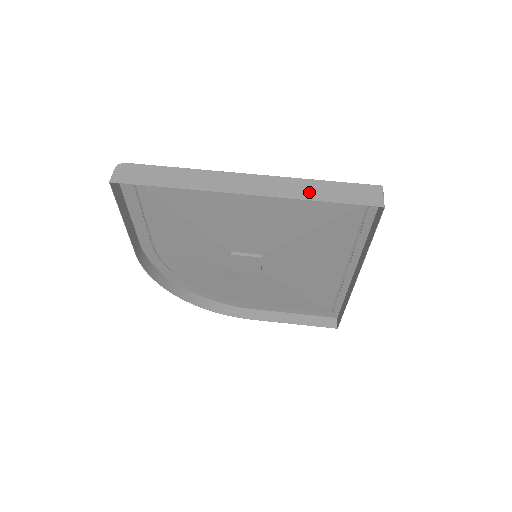
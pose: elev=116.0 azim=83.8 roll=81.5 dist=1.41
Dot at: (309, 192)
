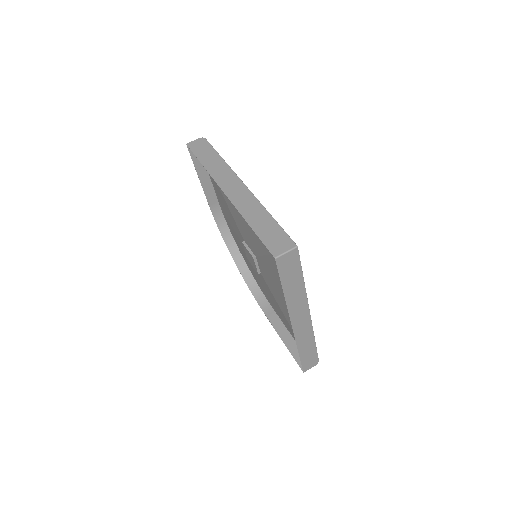
Dot at: (253, 216)
